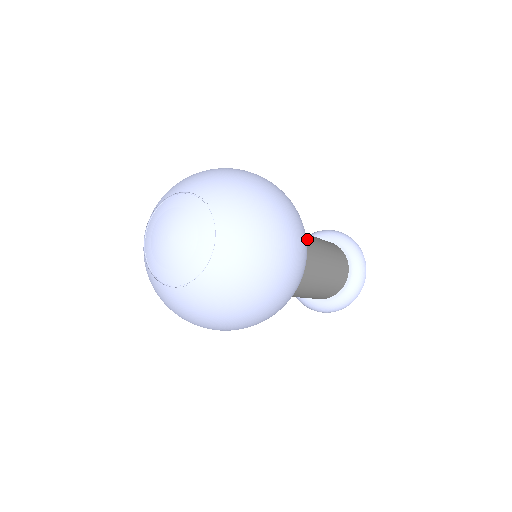
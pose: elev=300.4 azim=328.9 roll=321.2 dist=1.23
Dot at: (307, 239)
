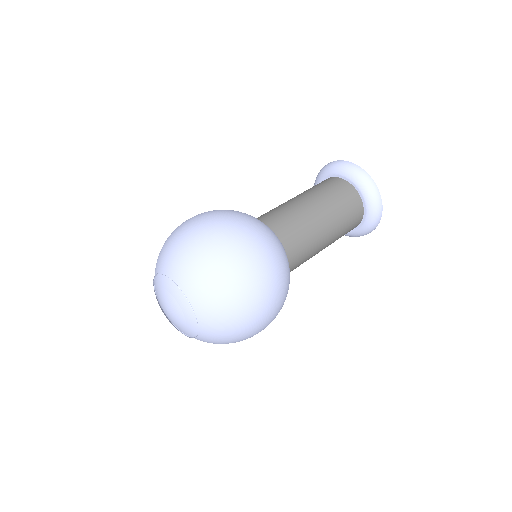
Dot at: (308, 232)
